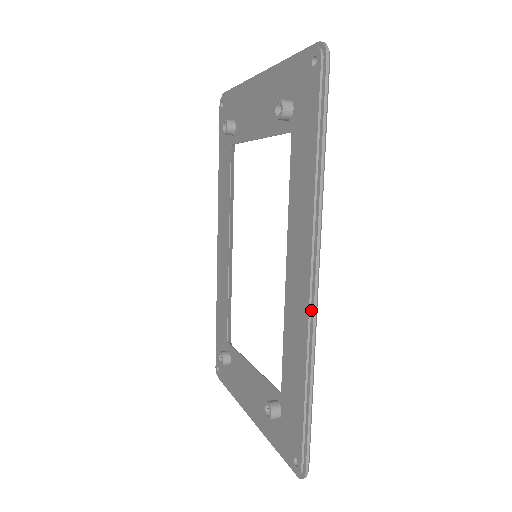
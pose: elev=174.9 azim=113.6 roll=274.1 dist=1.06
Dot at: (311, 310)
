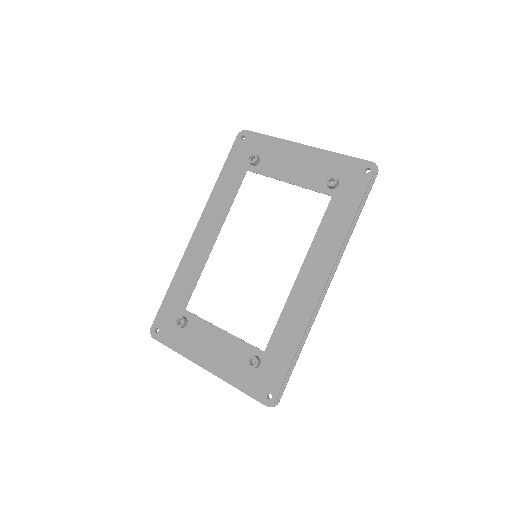
Dot at: (319, 303)
